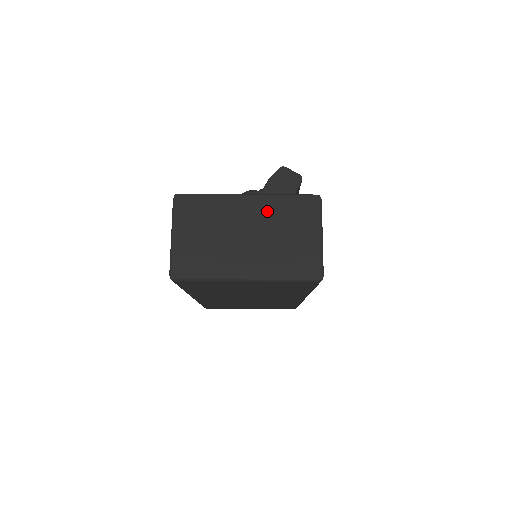
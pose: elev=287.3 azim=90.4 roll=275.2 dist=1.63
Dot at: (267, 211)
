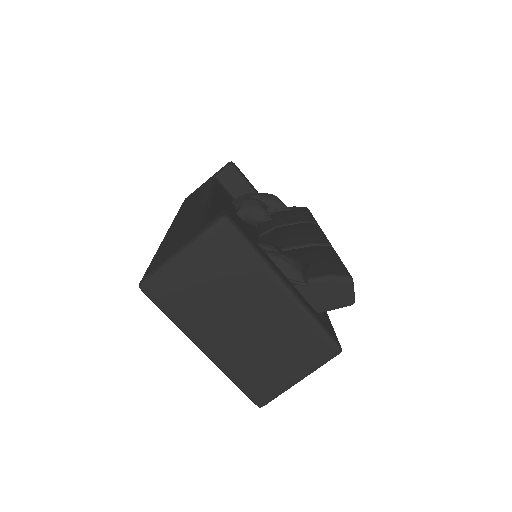
Dot at: (285, 319)
